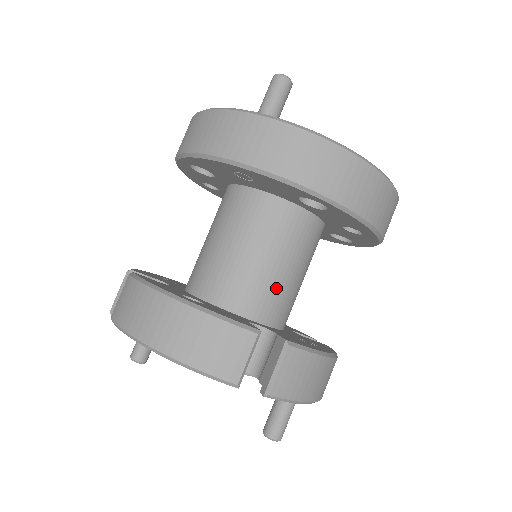
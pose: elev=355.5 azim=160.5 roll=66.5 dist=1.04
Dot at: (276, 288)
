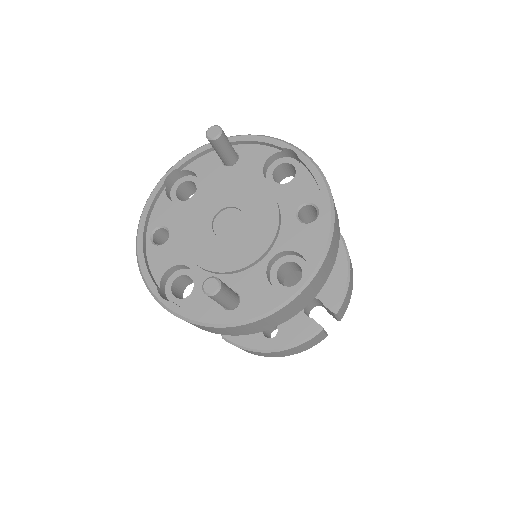
Dot at: (296, 279)
